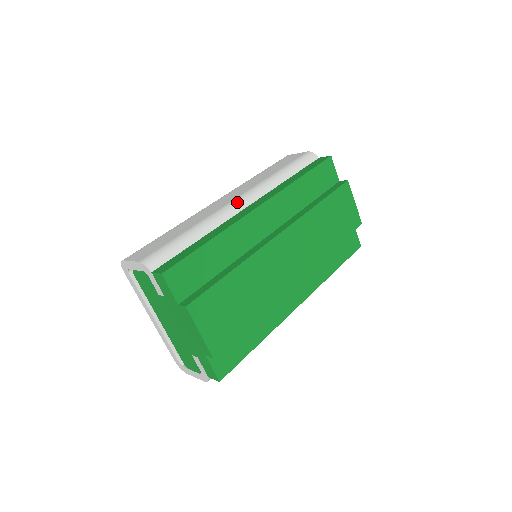
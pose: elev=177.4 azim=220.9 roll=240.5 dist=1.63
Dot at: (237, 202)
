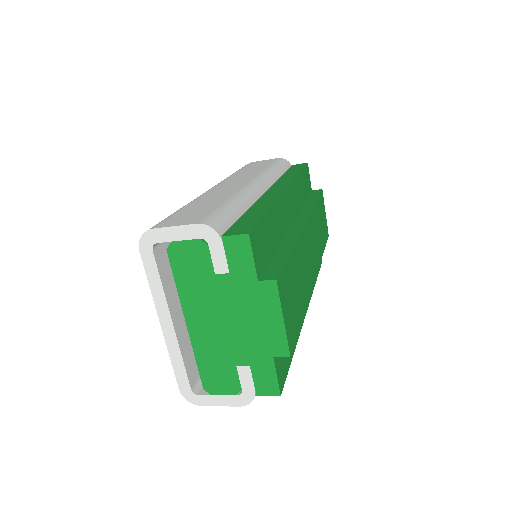
Dot at: (256, 184)
